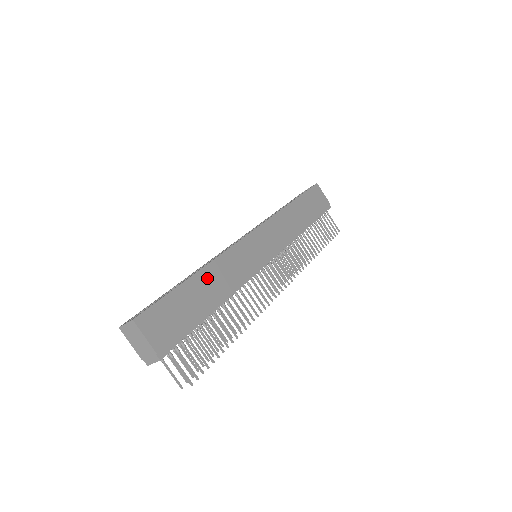
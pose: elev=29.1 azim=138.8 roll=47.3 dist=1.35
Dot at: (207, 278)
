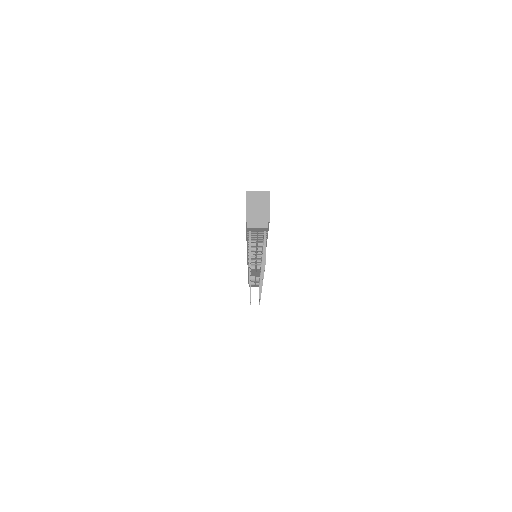
Dot at: occluded
